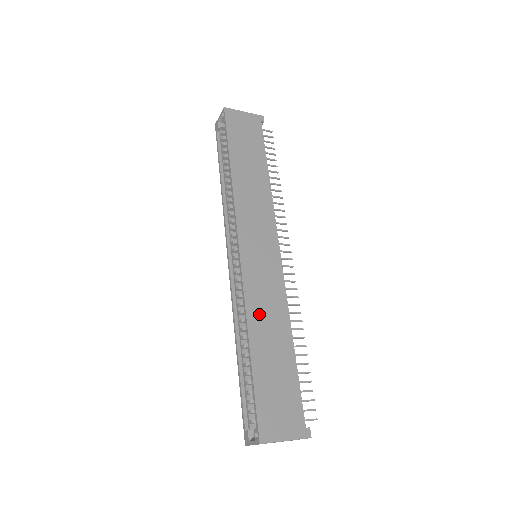
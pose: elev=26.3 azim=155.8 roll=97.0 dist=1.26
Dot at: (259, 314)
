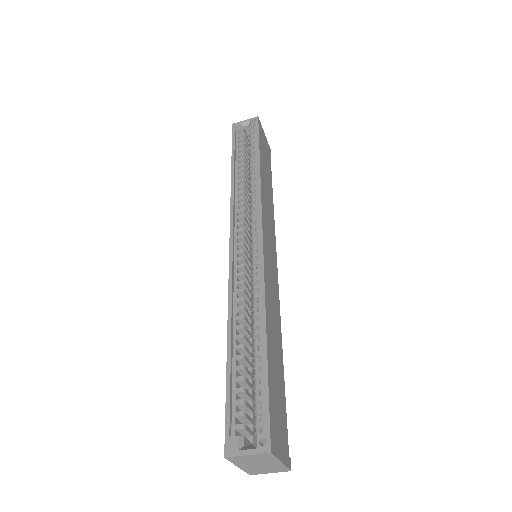
Dot at: (270, 309)
